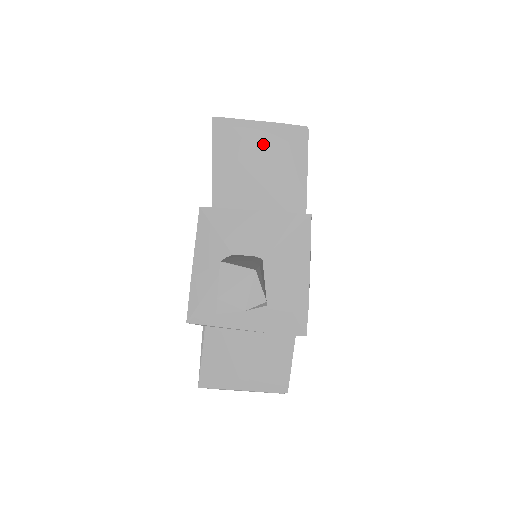
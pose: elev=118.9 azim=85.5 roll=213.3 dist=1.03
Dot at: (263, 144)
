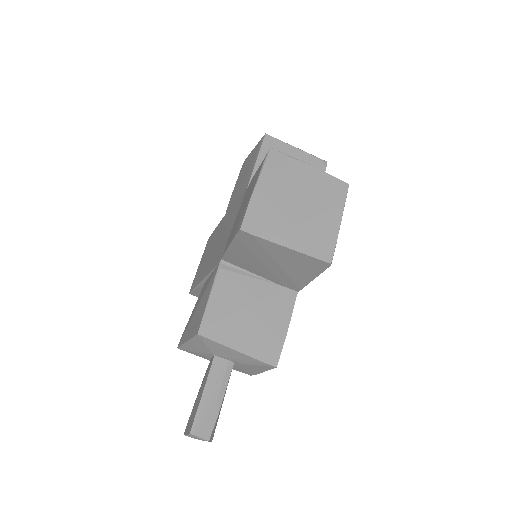
Dot at: (282, 258)
